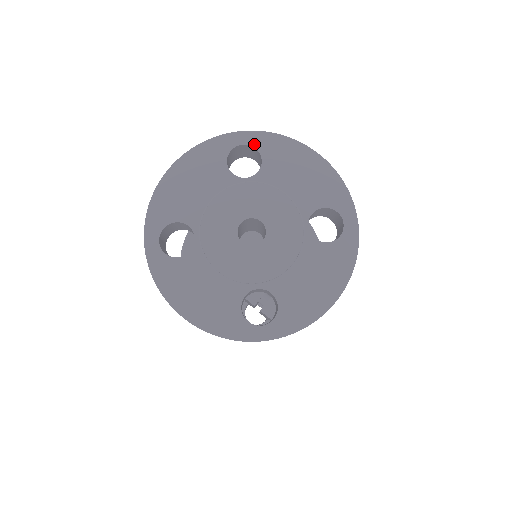
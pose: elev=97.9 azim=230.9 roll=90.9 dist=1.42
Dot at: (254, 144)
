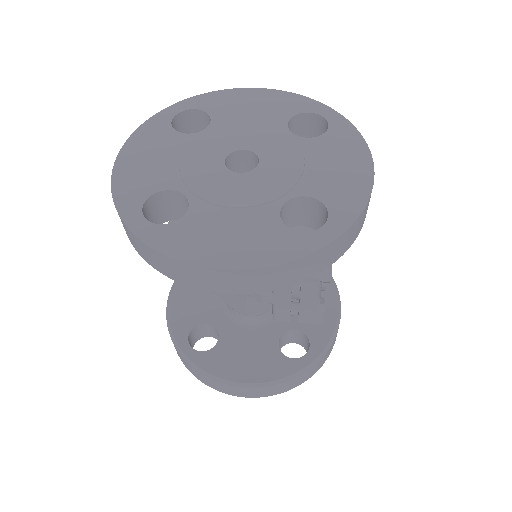
Dot at: (191, 107)
